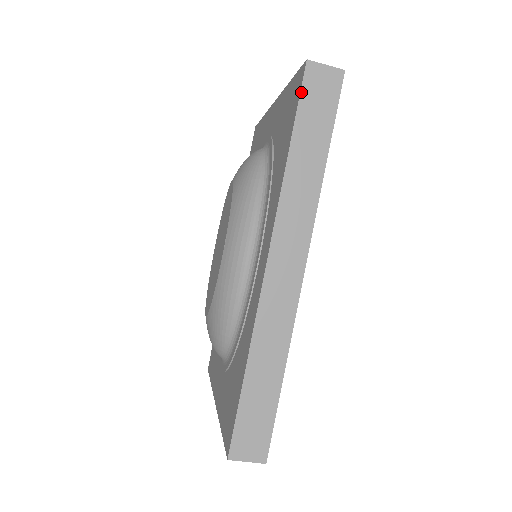
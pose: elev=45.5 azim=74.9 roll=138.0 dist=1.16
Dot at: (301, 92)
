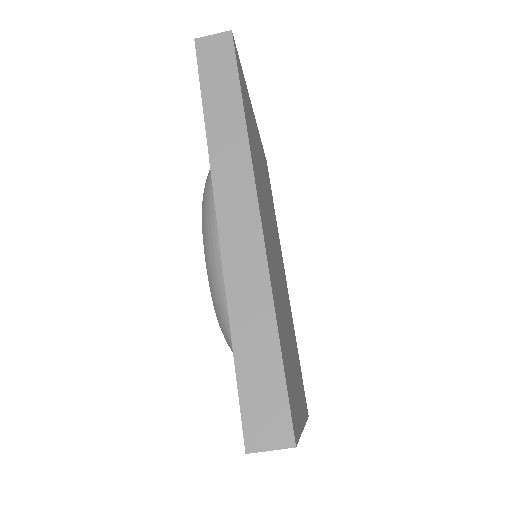
Dot at: (198, 64)
